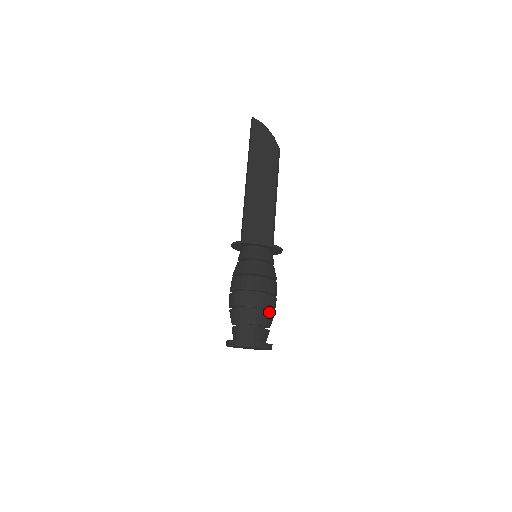
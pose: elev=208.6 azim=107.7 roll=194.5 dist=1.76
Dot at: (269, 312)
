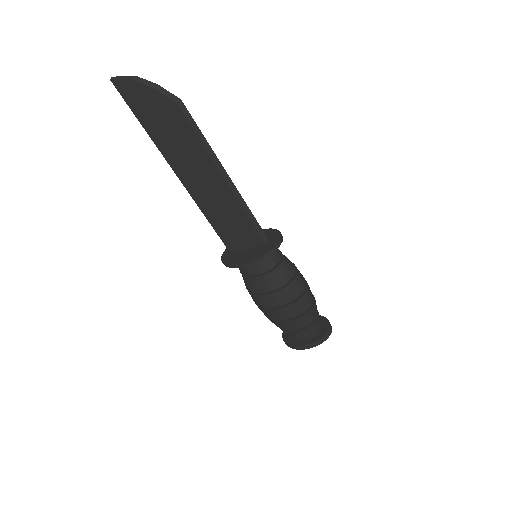
Dot at: (300, 317)
